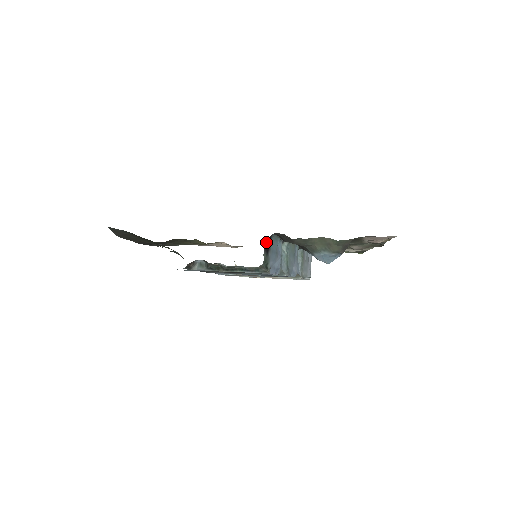
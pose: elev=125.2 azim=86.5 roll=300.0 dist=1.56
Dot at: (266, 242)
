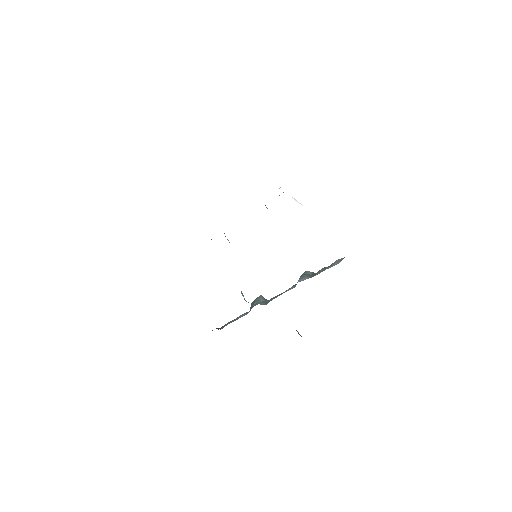
Dot at: occluded
